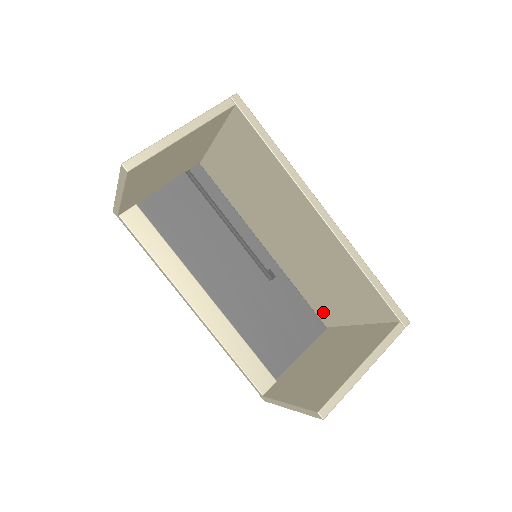
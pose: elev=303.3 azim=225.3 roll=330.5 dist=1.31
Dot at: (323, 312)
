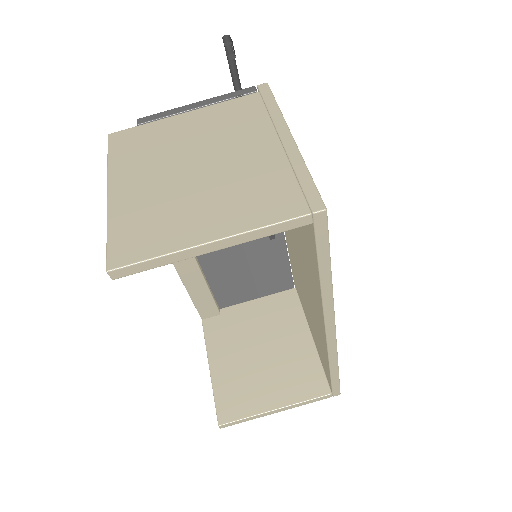
Dot at: (297, 286)
